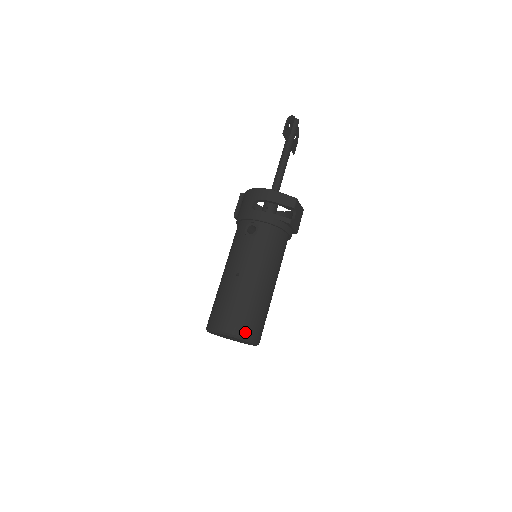
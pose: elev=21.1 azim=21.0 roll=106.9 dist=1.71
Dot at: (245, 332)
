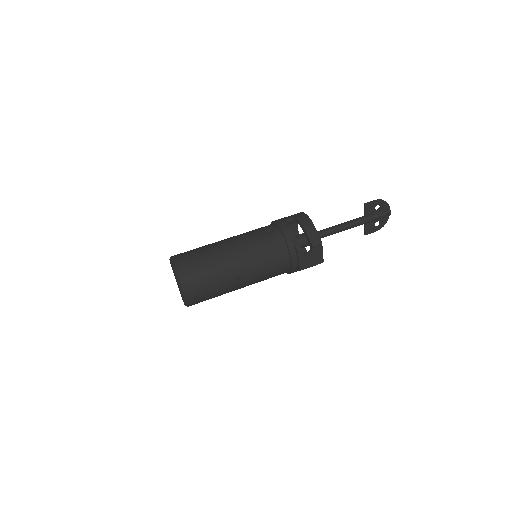
Dot at: (184, 276)
